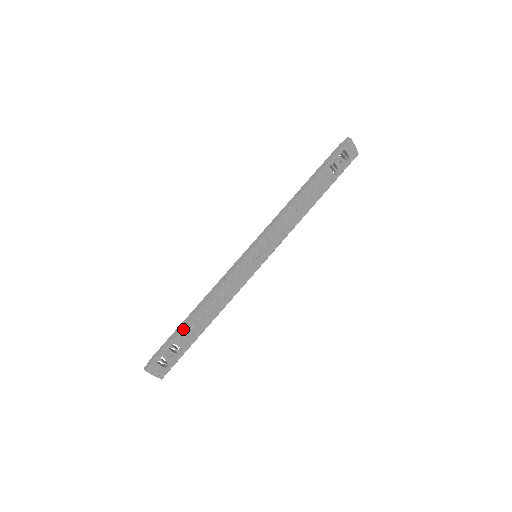
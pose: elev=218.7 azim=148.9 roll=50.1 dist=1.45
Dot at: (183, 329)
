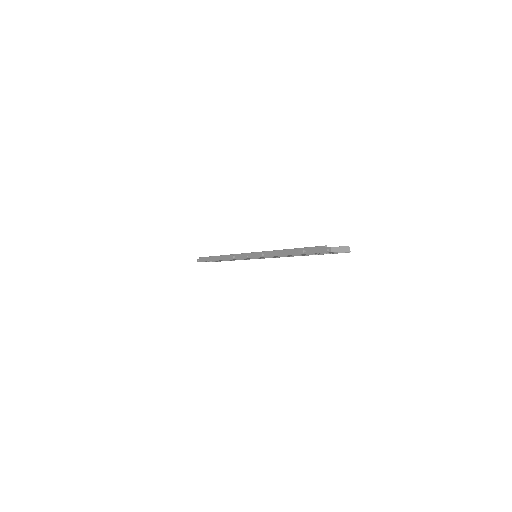
Dot at: occluded
